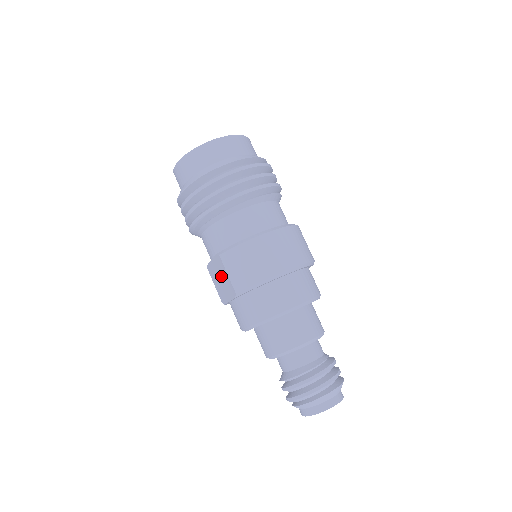
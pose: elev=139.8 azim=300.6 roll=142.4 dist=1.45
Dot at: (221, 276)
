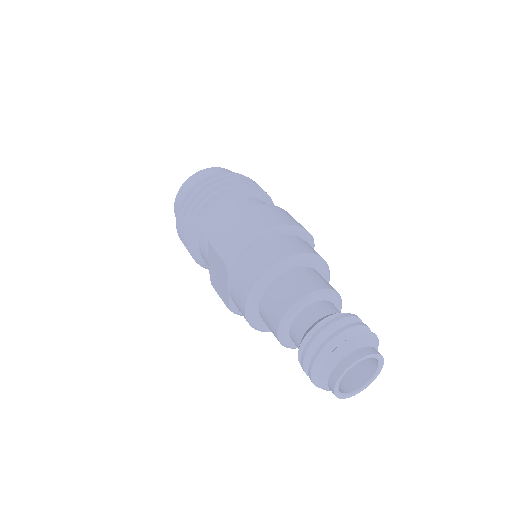
Dot at: (216, 268)
